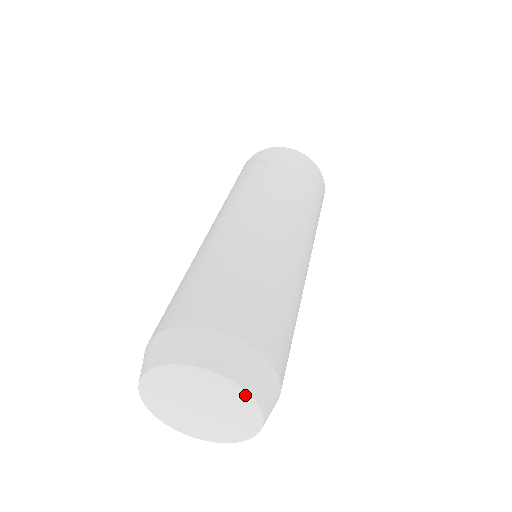
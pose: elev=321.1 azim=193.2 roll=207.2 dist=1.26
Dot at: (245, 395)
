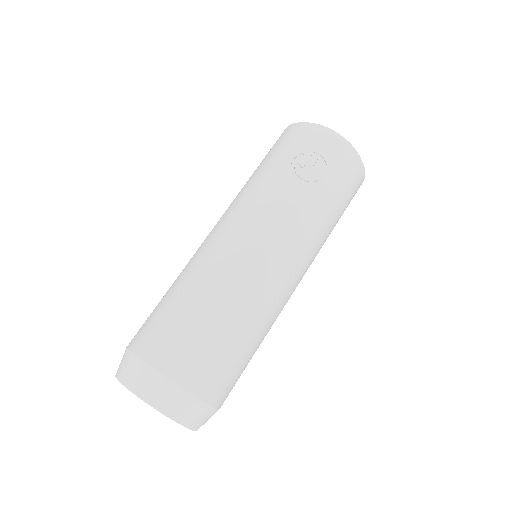
Dot at: occluded
